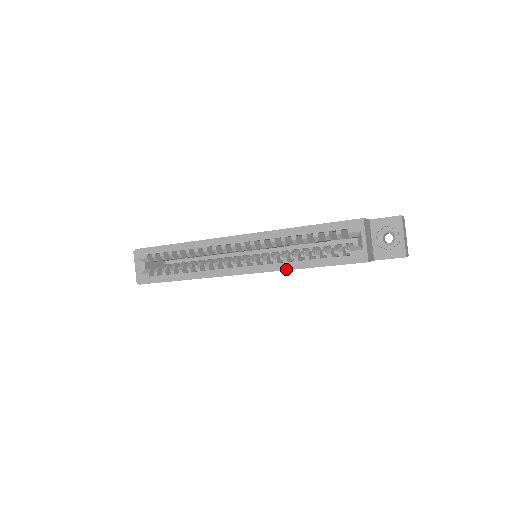
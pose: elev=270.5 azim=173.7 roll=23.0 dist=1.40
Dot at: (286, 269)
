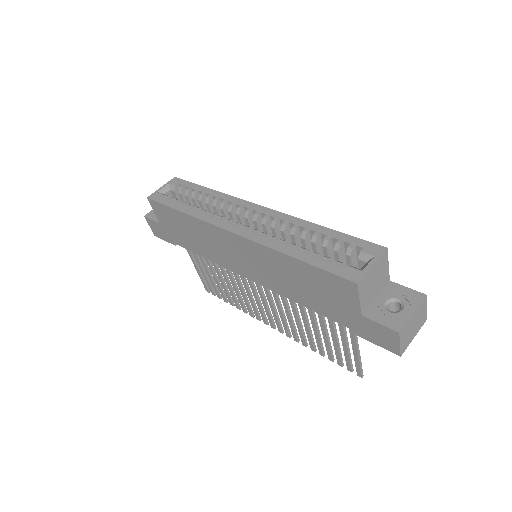
Dot at: (273, 248)
